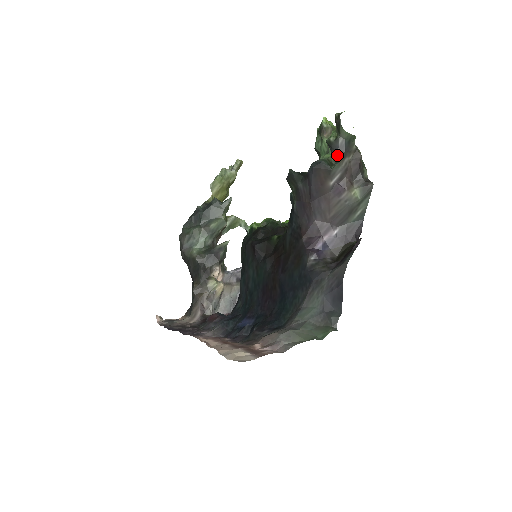
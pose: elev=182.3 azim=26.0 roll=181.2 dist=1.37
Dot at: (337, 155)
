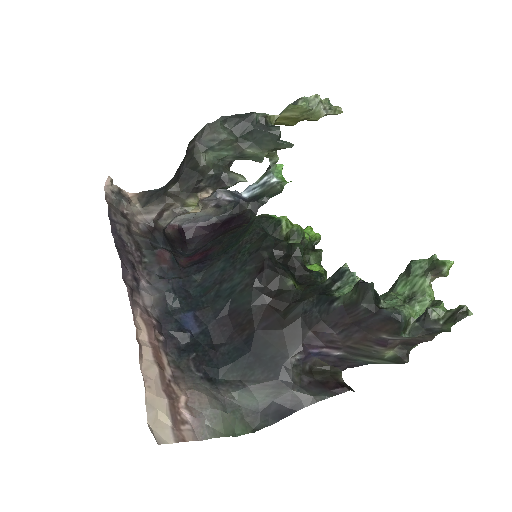
Dot at: (419, 330)
